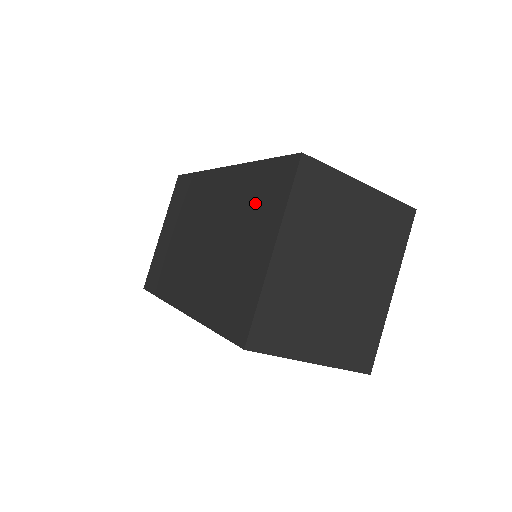
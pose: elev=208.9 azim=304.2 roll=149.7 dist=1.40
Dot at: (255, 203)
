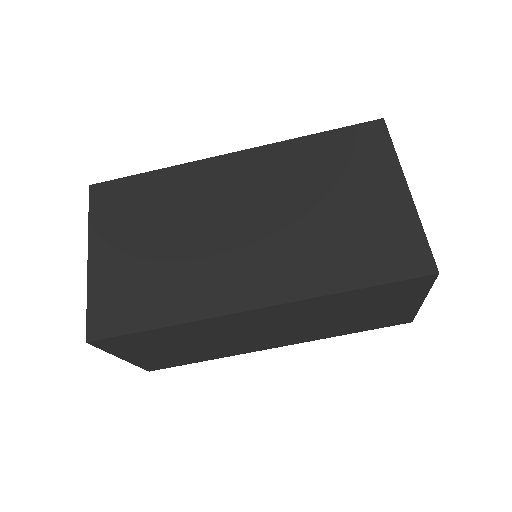
Dot at: (339, 165)
